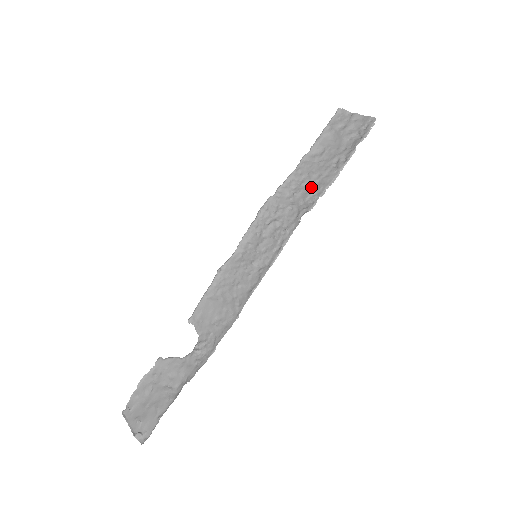
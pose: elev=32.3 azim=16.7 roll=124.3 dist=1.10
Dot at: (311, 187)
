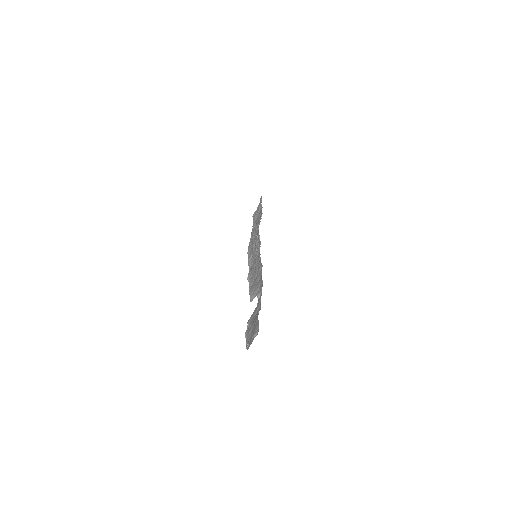
Dot at: occluded
